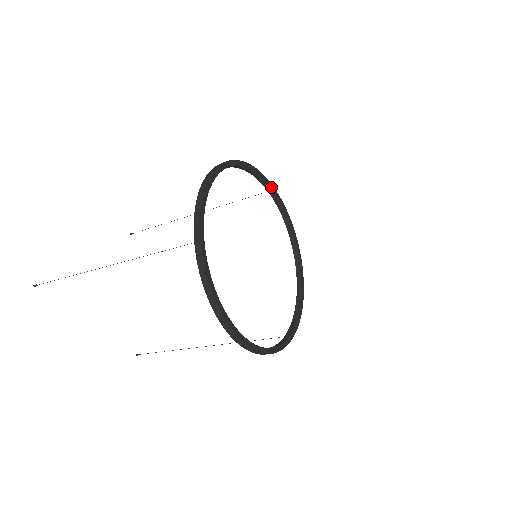
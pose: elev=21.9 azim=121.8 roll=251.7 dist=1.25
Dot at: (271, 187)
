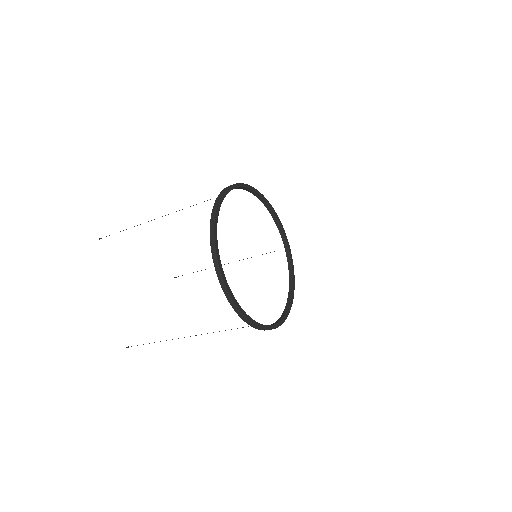
Dot at: (288, 244)
